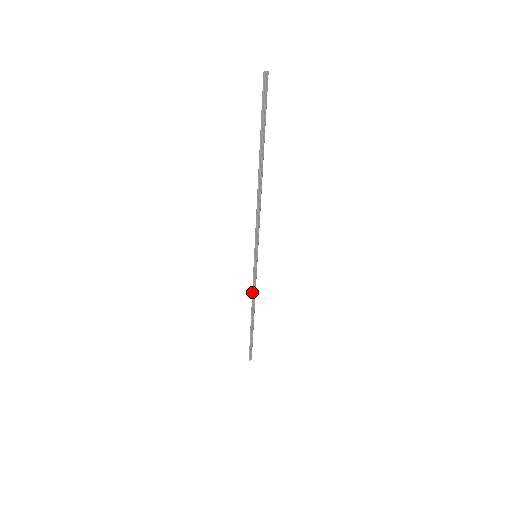
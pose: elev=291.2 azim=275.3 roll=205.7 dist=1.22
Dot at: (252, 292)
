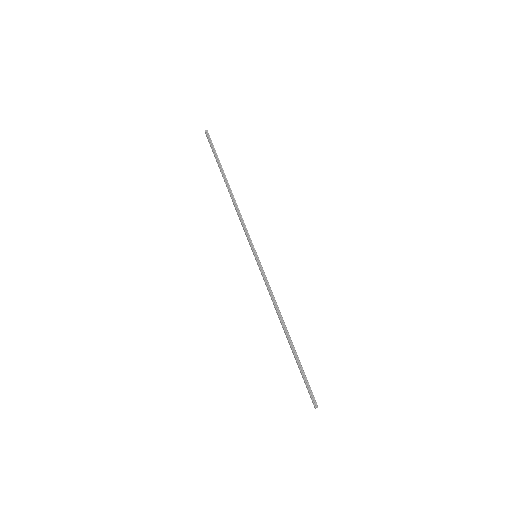
Dot at: (271, 297)
